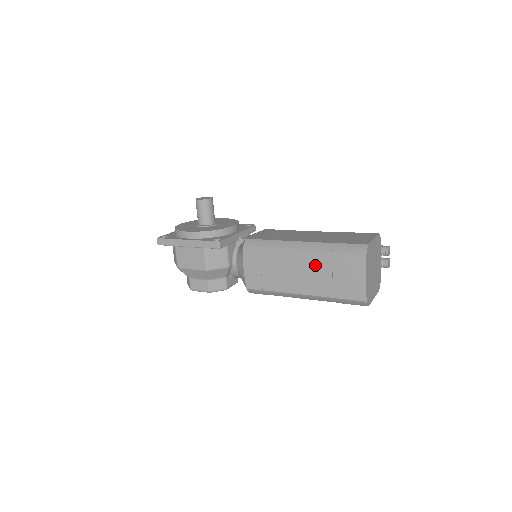
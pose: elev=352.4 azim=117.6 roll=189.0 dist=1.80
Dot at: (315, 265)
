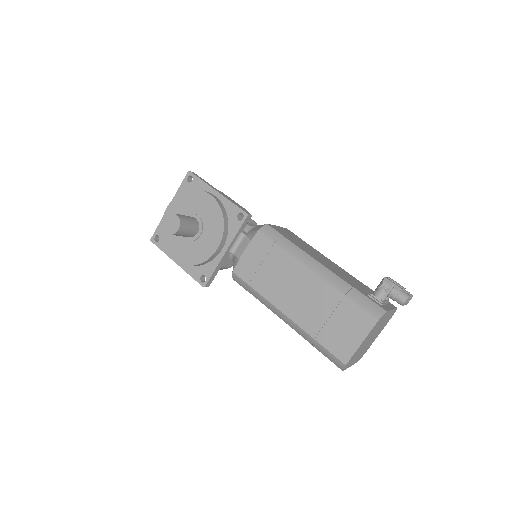
Dot at: occluded
